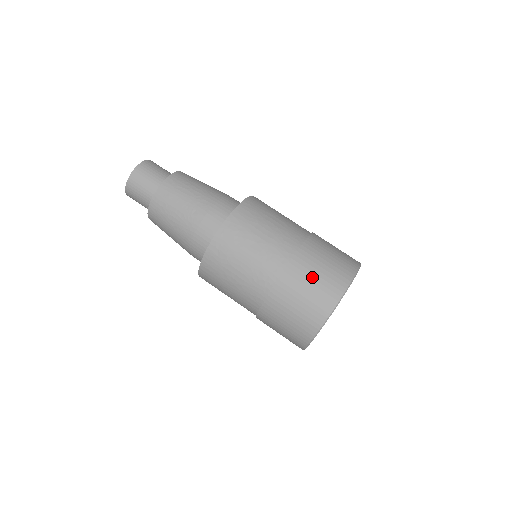
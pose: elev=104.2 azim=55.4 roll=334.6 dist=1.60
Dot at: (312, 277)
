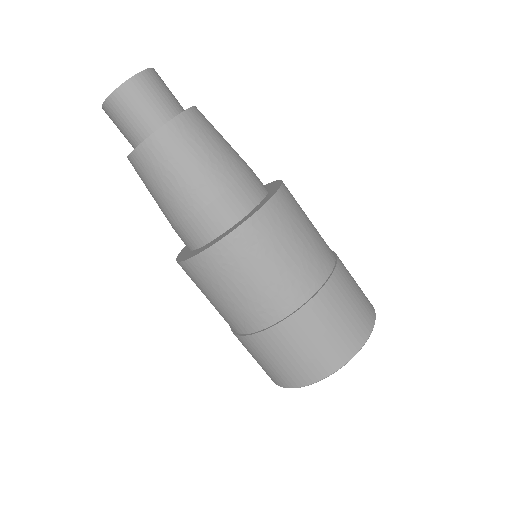
Dot at: (327, 328)
